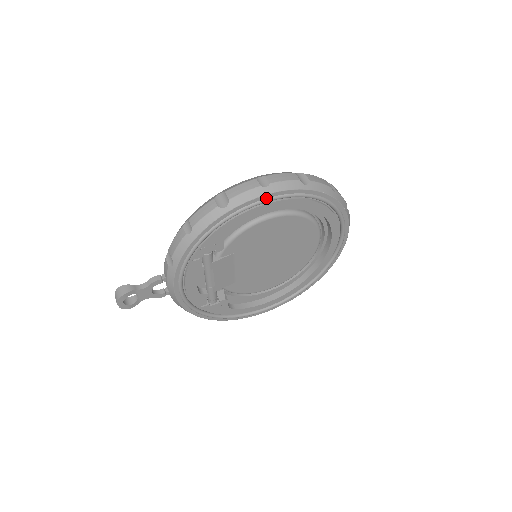
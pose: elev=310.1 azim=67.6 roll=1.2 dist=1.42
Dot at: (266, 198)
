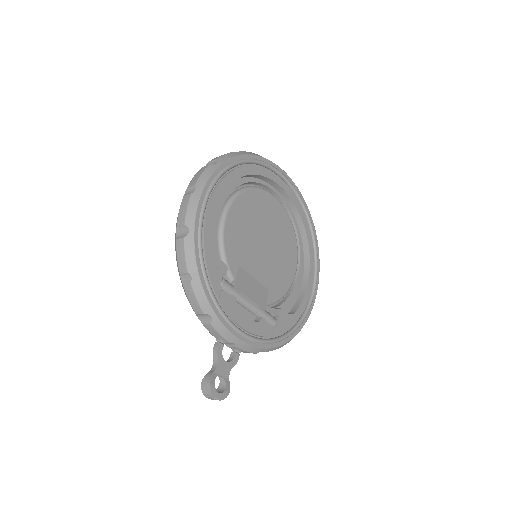
Dot at: (205, 196)
